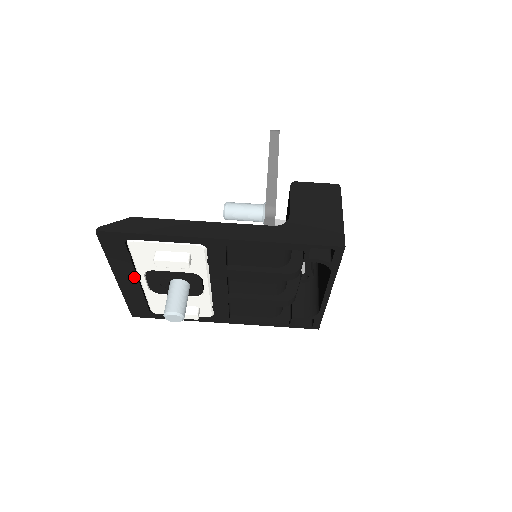
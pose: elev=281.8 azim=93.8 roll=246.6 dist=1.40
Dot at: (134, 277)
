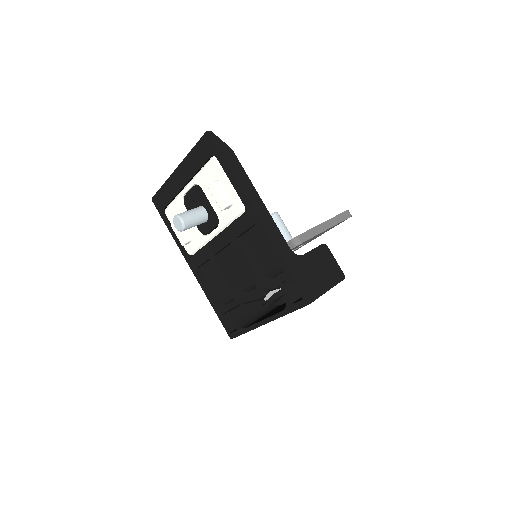
Dot at: (187, 179)
